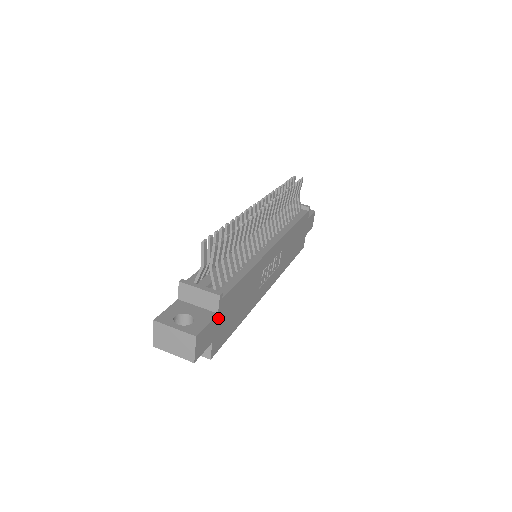
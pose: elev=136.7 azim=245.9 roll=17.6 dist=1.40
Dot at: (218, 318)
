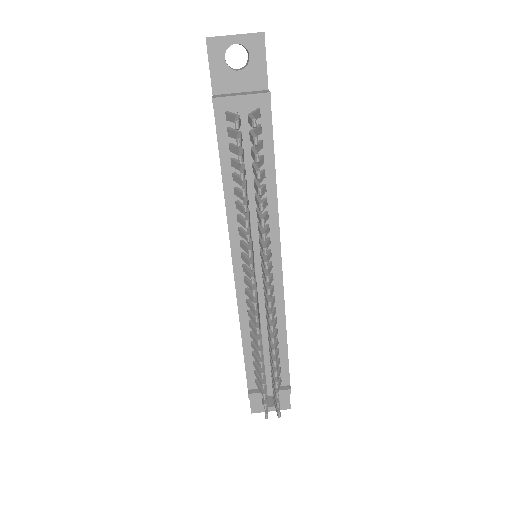
Dot at: occluded
